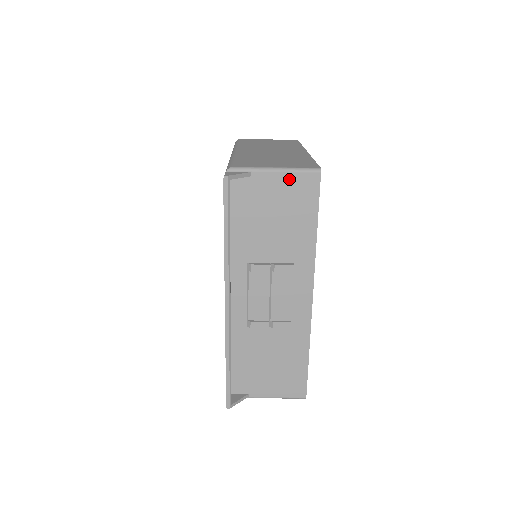
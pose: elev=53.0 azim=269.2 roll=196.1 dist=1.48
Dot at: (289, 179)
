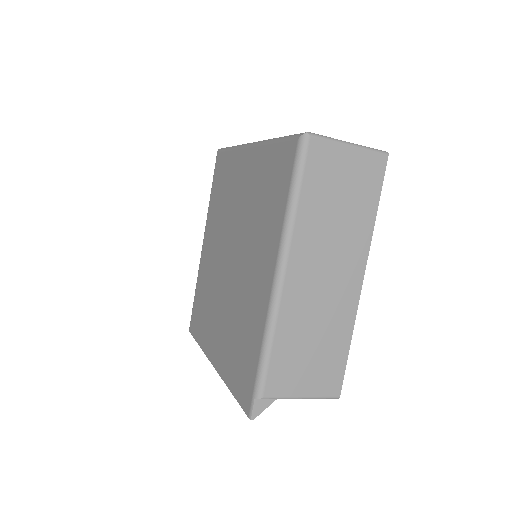
Dot at: occluded
